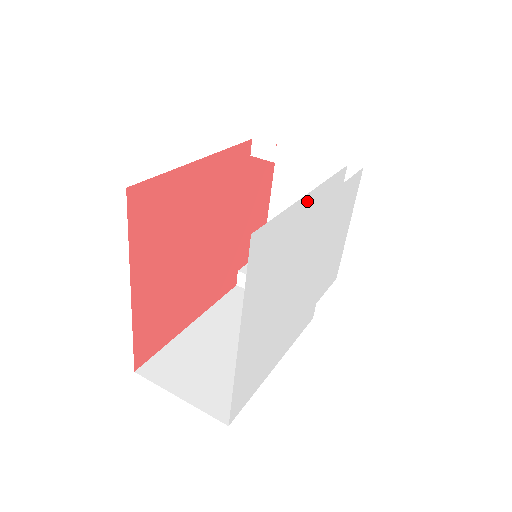
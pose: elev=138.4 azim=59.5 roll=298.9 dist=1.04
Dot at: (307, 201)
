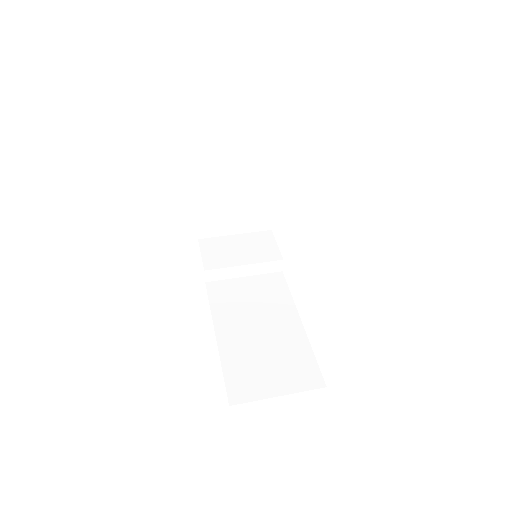
Dot at: occluded
